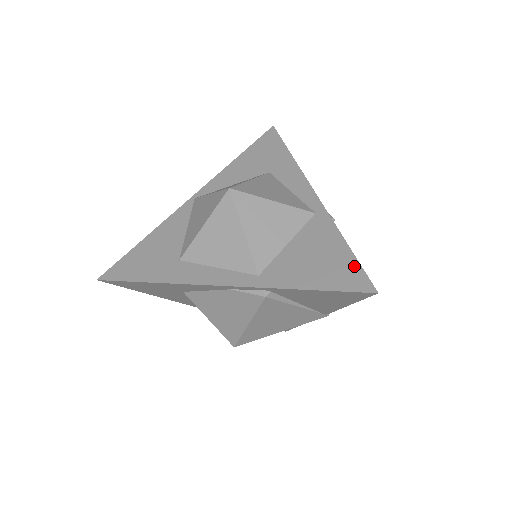
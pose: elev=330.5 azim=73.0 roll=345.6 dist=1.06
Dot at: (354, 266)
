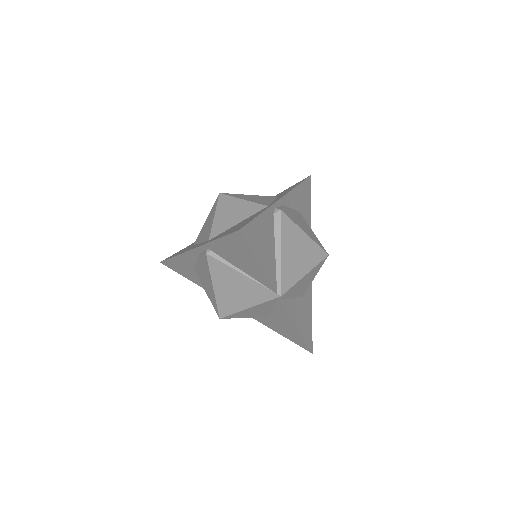
Dot at: (248, 222)
